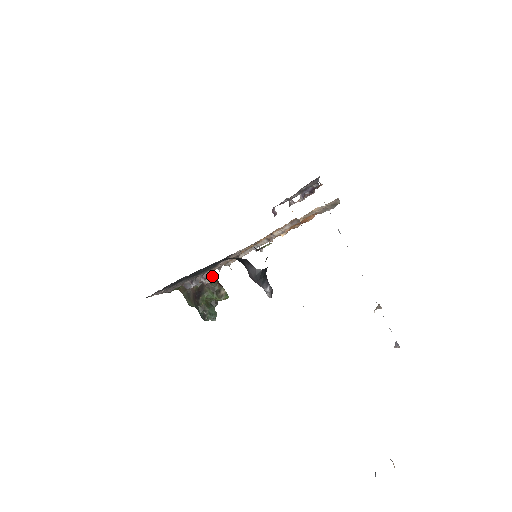
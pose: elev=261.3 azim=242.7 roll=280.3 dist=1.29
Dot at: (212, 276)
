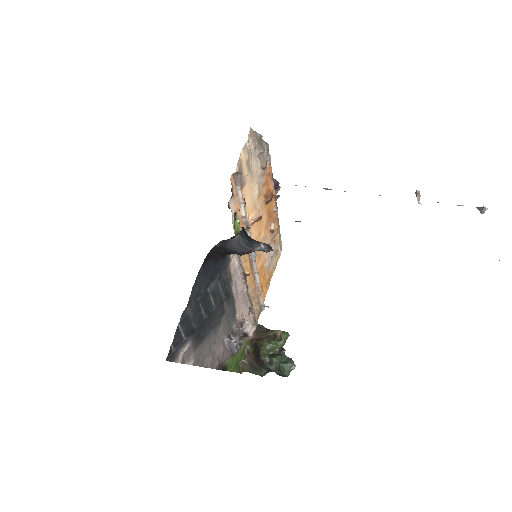
Dot at: (258, 329)
